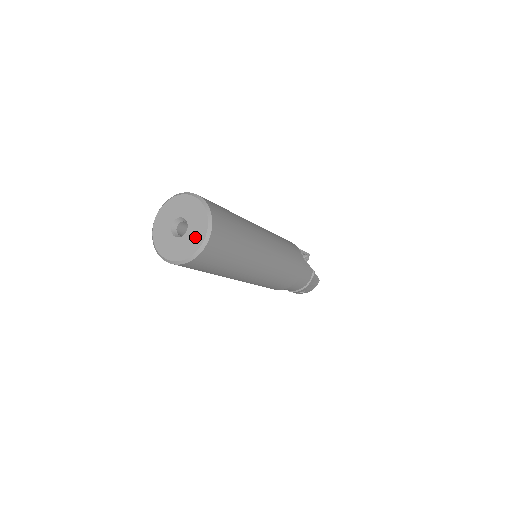
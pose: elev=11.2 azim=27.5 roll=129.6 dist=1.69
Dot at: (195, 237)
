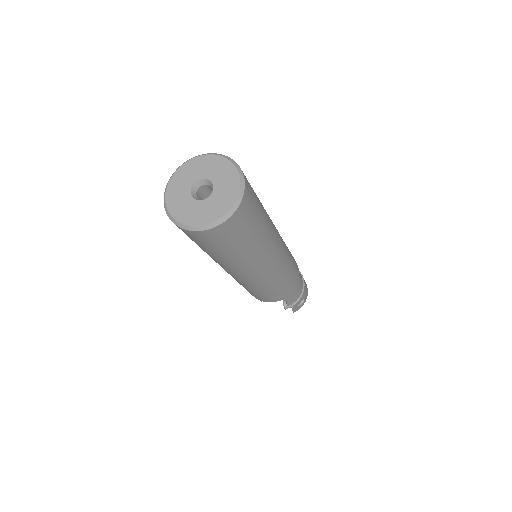
Dot at: (227, 181)
